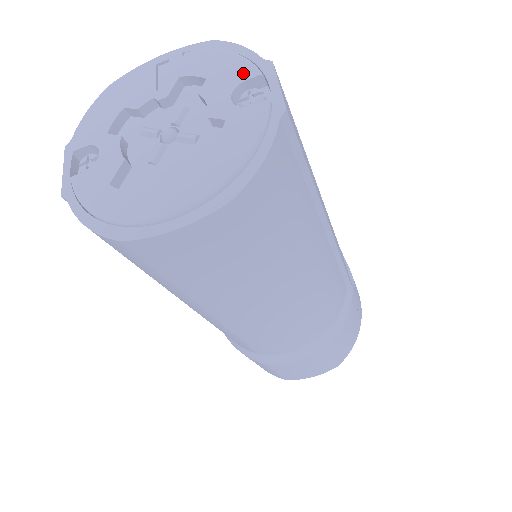
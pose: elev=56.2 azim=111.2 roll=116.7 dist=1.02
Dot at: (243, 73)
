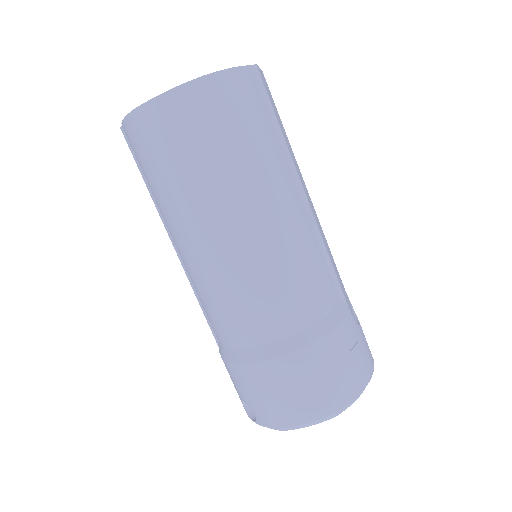
Dot at: occluded
